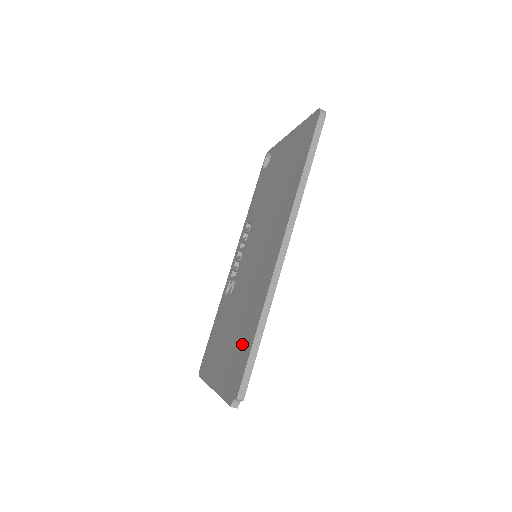
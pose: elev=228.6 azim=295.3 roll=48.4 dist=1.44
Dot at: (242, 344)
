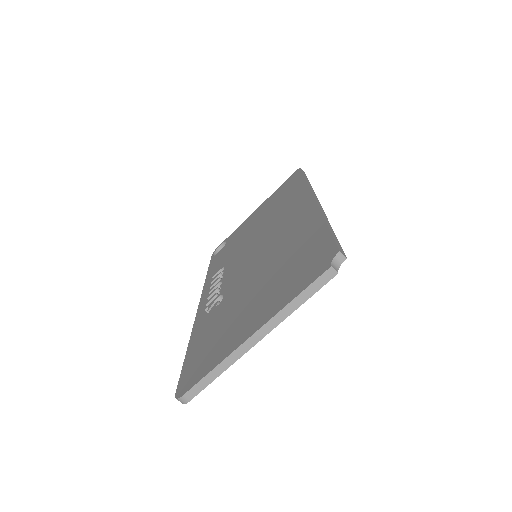
Dot at: (301, 253)
